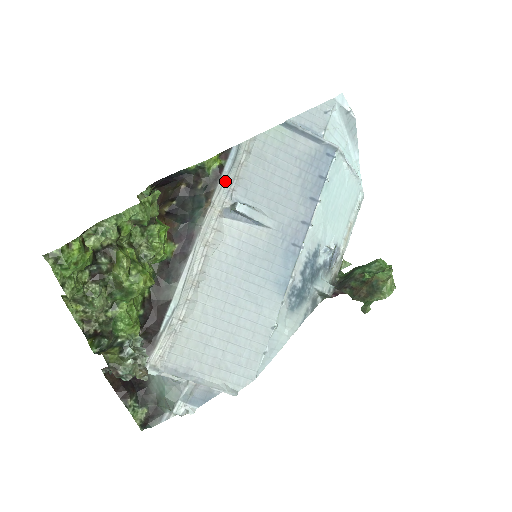
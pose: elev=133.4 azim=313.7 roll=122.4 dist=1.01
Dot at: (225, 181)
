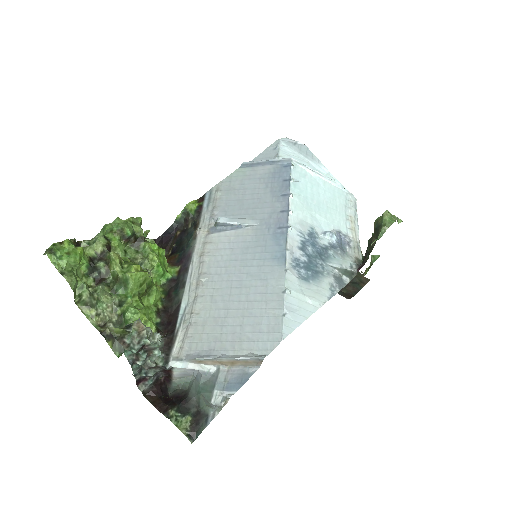
Dot at: (206, 213)
